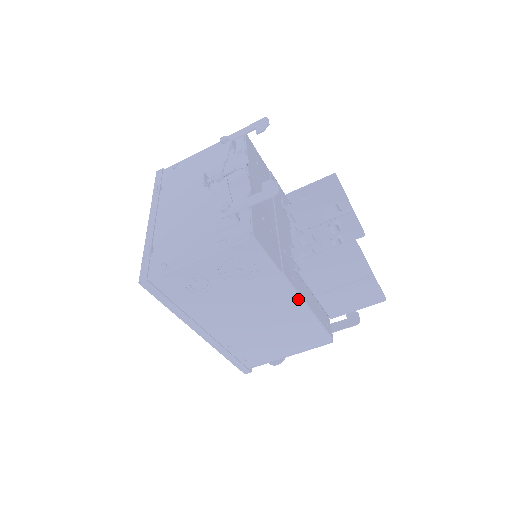
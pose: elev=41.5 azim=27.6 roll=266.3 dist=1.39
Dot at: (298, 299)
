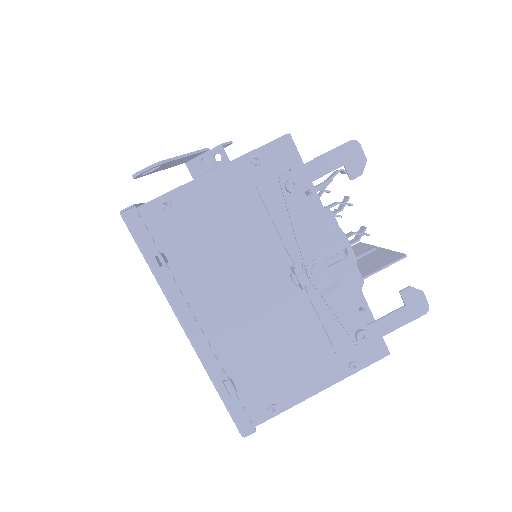
Dot at: occluded
